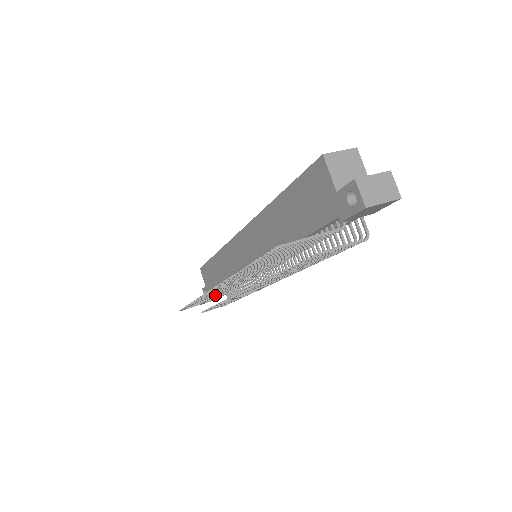
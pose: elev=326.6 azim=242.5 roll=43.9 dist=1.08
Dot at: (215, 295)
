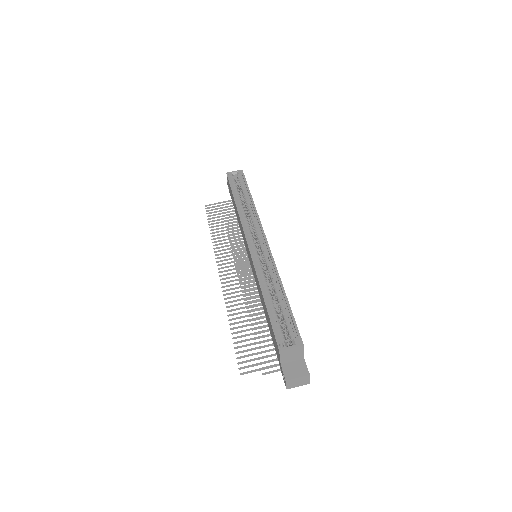
Dot at: occluded
